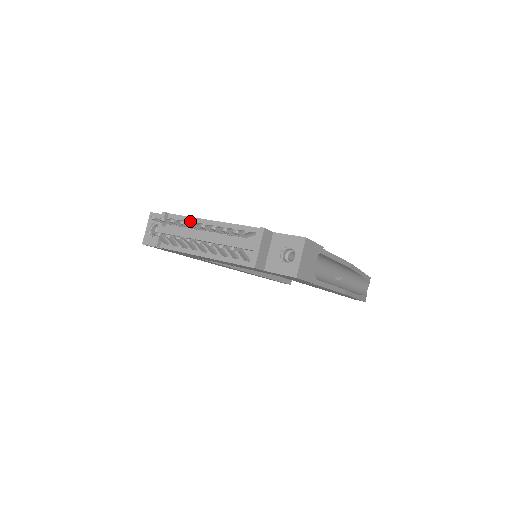
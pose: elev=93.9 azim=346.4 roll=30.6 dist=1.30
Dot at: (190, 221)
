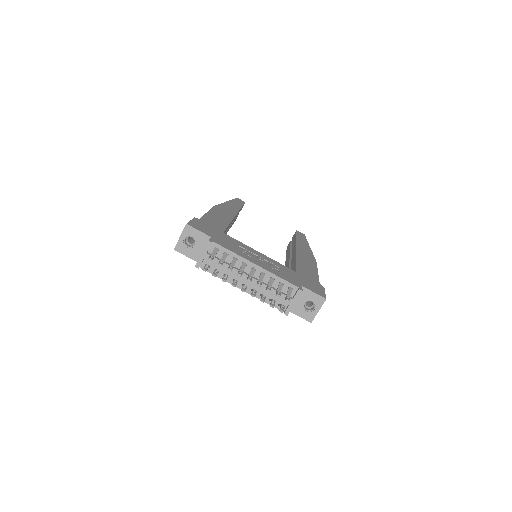
Dot at: (234, 257)
